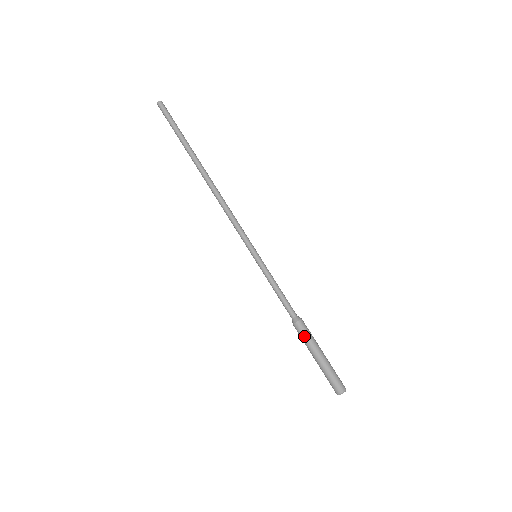
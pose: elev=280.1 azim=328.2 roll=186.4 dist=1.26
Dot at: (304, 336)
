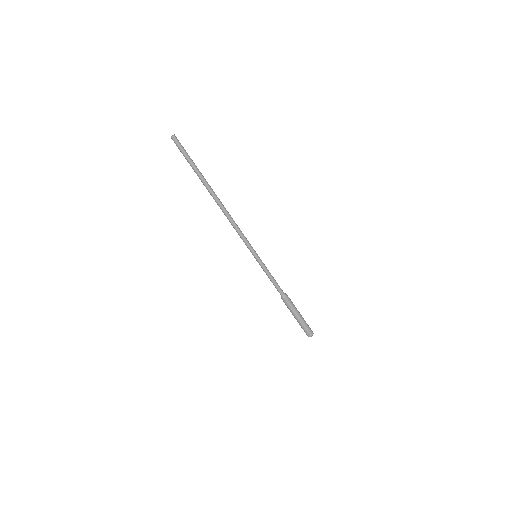
Dot at: (288, 306)
